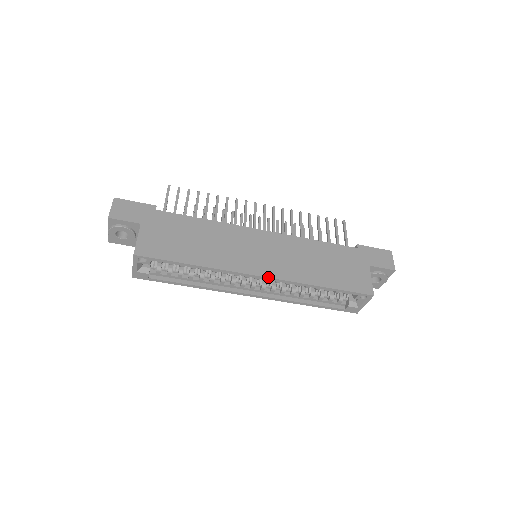
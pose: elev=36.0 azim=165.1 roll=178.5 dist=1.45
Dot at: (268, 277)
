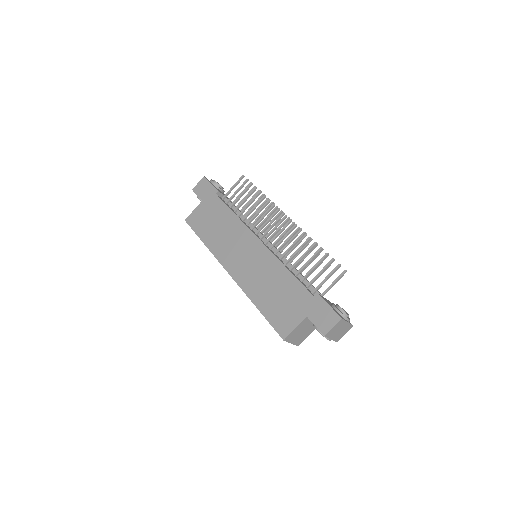
Dot at: (231, 276)
